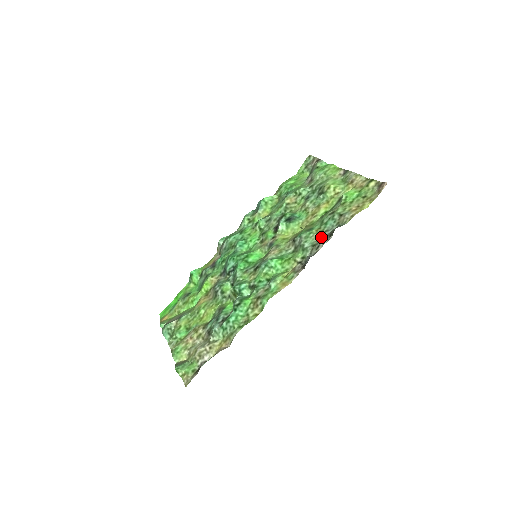
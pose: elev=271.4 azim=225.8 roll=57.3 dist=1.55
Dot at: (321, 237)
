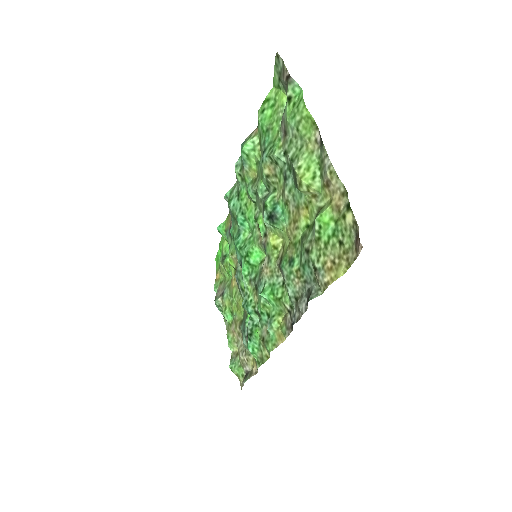
Dot at: (302, 289)
